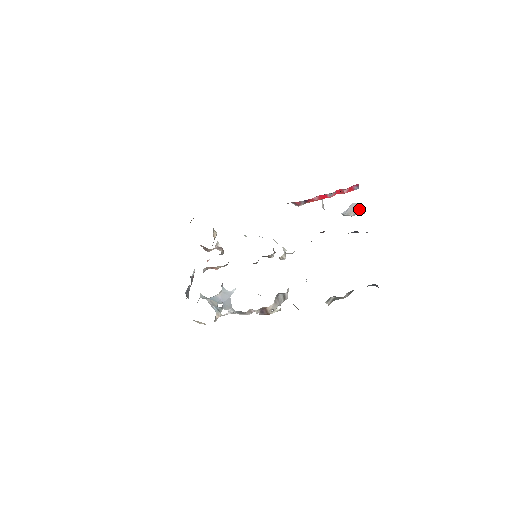
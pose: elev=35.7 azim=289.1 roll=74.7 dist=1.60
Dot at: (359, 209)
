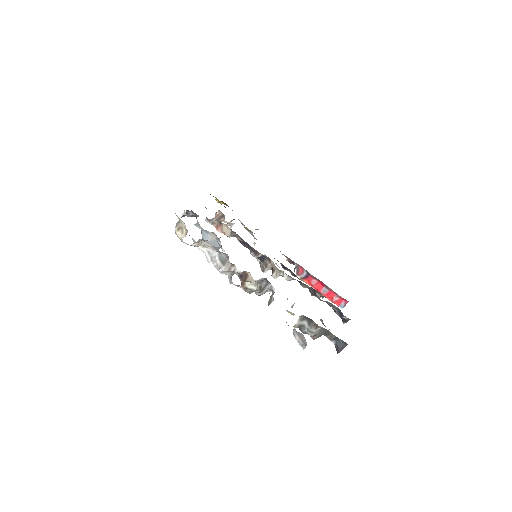
Dot at: (304, 341)
